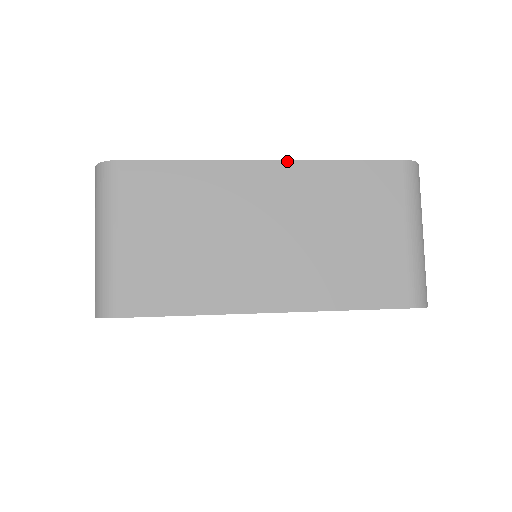
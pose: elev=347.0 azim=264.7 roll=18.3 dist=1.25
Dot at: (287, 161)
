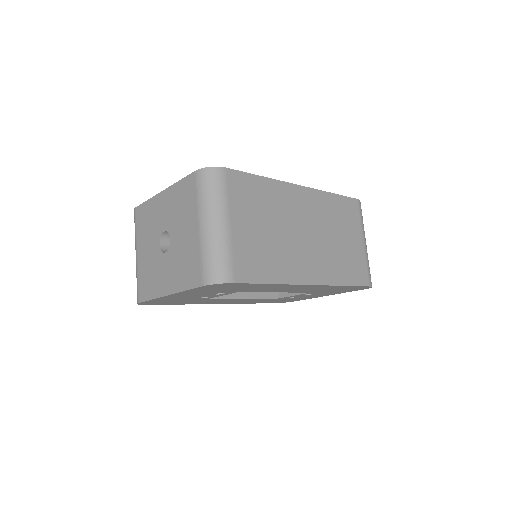
Dot at: (311, 189)
